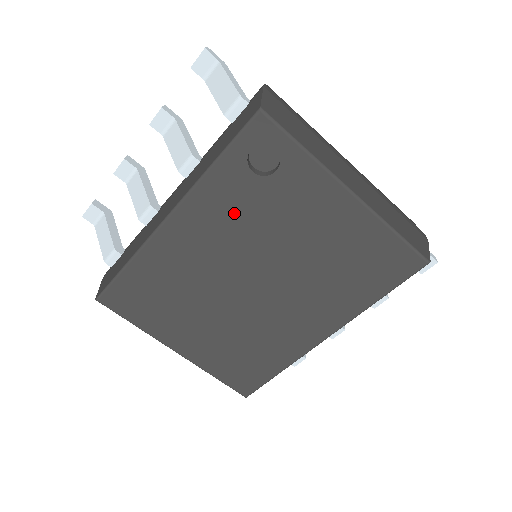
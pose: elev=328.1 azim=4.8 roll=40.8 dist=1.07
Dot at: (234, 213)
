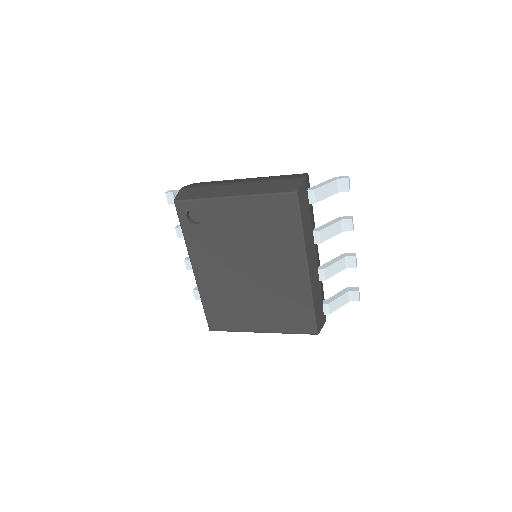
Dot at: (209, 246)
